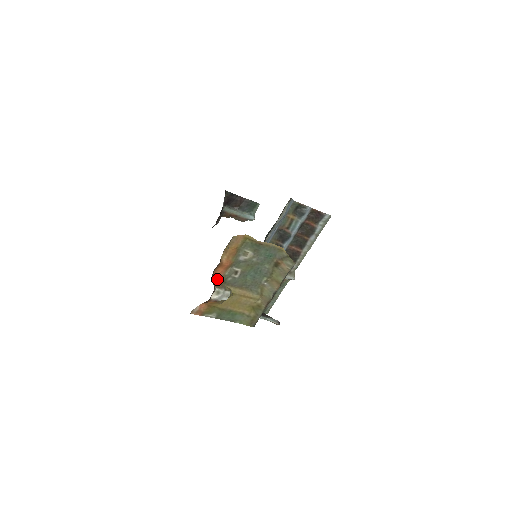
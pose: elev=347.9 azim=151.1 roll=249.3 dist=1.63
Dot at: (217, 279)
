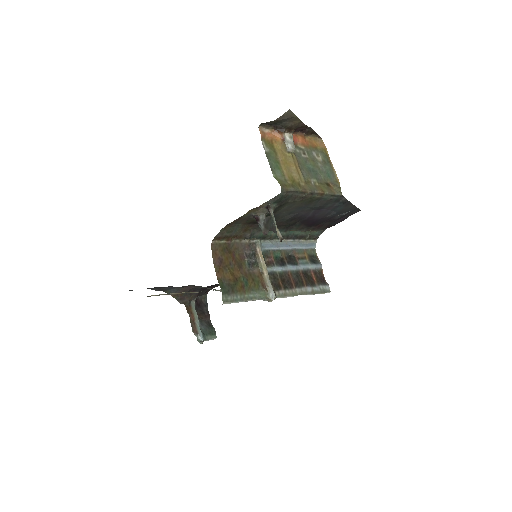
Dot at: (294, 138)
